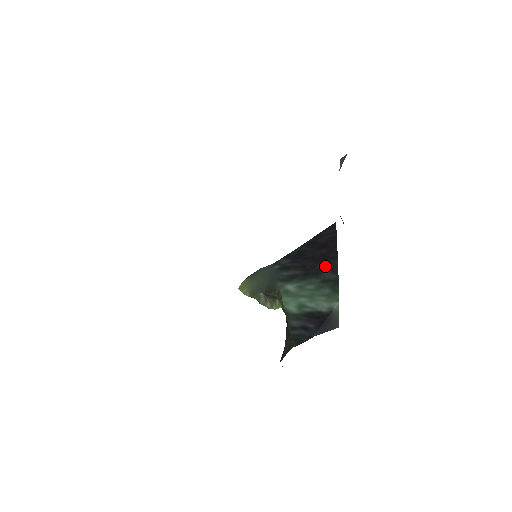
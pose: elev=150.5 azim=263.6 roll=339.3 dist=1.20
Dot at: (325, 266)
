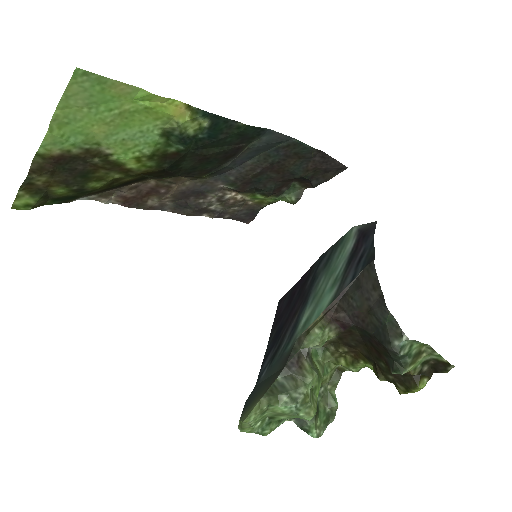
Dot at: (312, 274)
